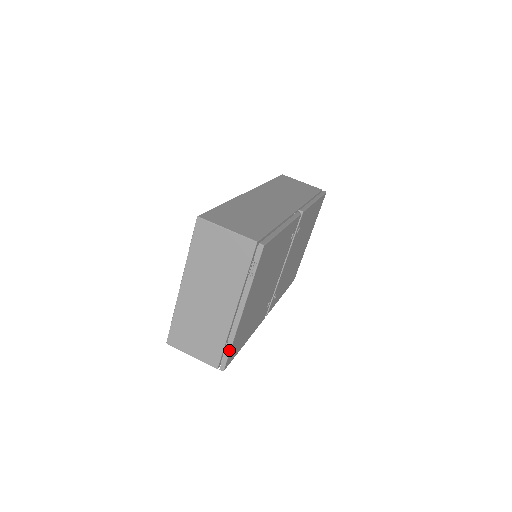
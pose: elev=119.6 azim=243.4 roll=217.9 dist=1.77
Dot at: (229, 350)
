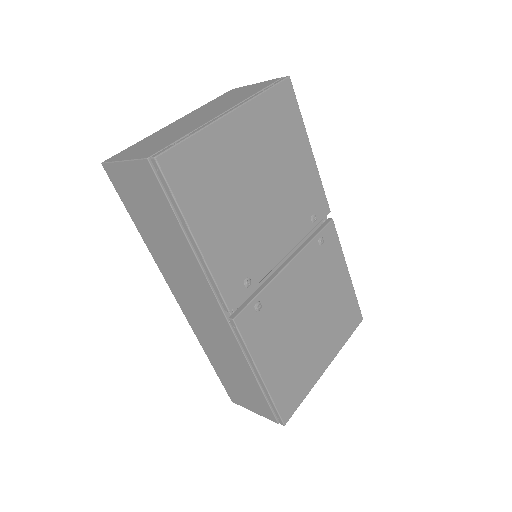
Dot at: (185, 138)
